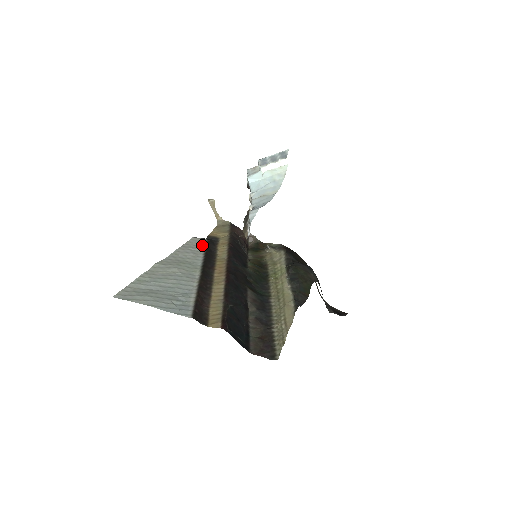
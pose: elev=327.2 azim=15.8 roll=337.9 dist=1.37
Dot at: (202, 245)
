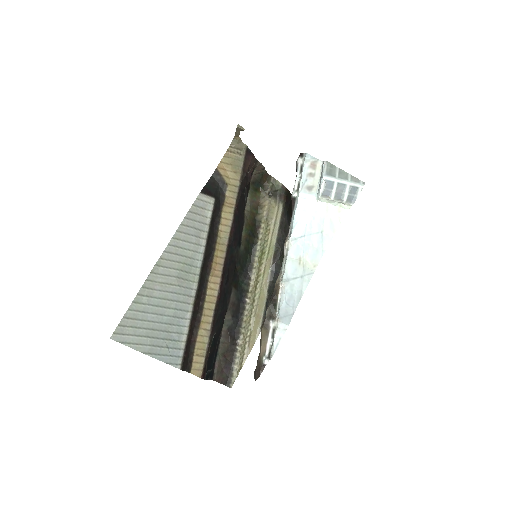
Dot at: (208, 215)
